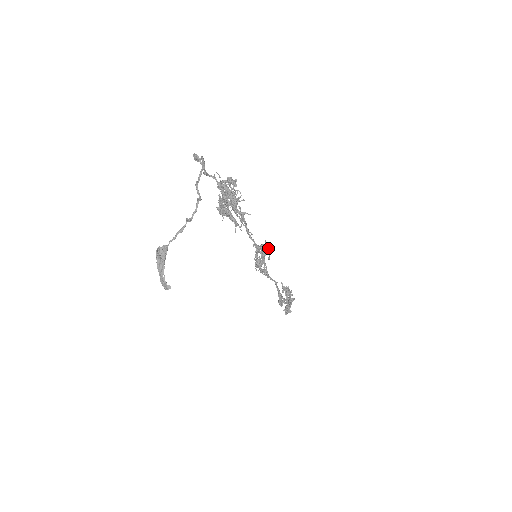
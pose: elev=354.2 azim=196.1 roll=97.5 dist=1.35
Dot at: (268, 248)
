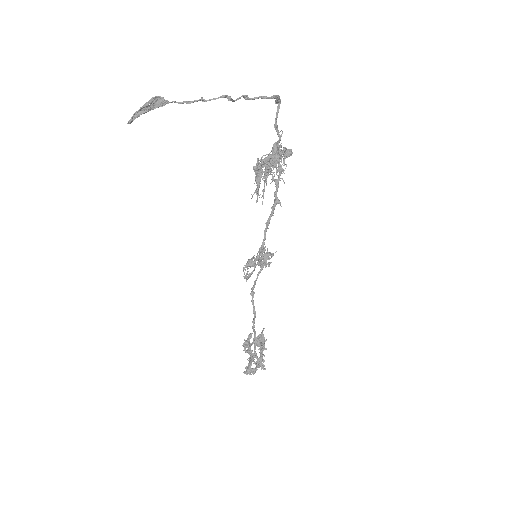
Dot at: (269, 255)
